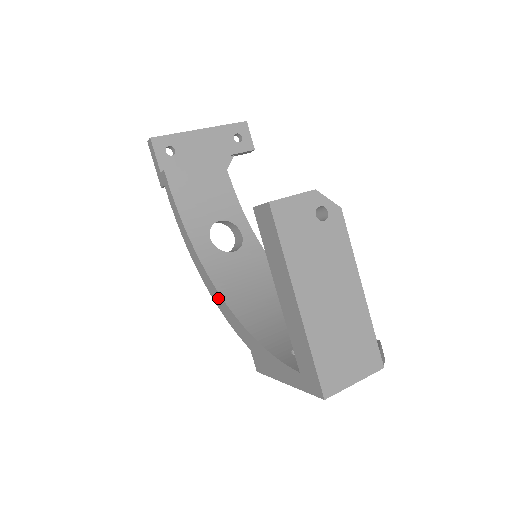
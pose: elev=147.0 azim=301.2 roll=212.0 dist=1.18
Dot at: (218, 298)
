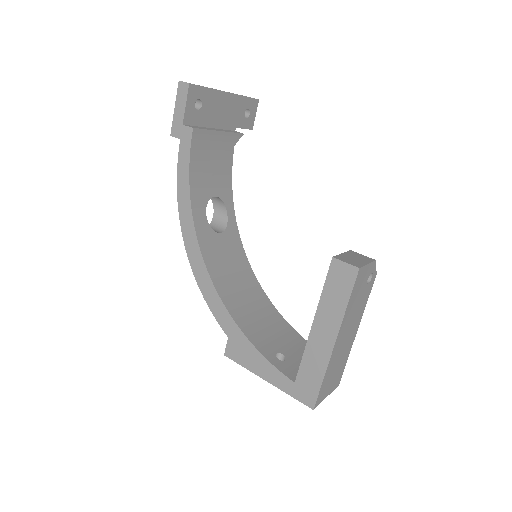
Dot at: (205, 278)
